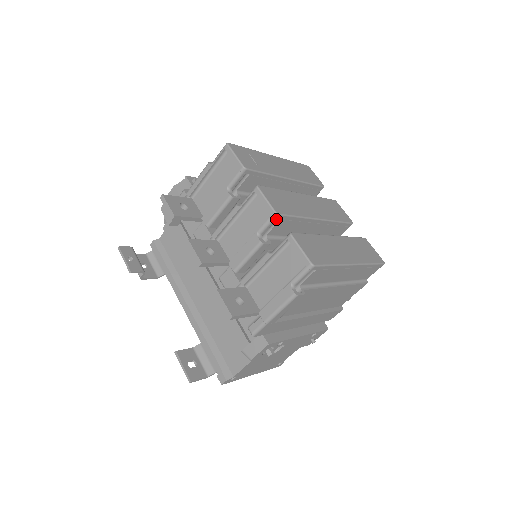
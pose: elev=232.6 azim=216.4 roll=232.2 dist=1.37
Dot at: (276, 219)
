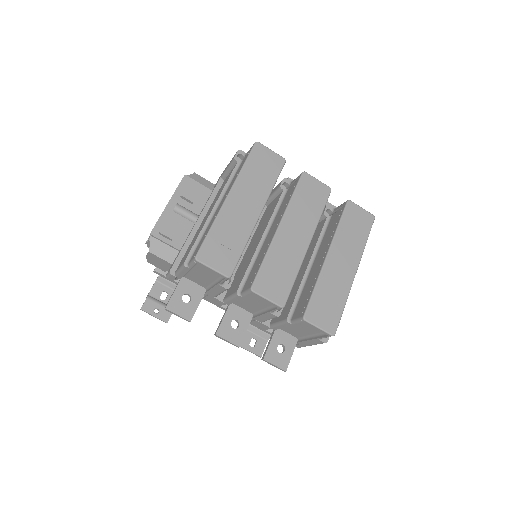
Dot at: (283, 305)
